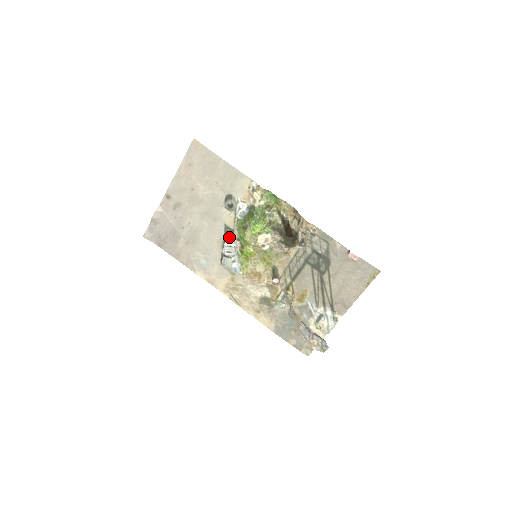
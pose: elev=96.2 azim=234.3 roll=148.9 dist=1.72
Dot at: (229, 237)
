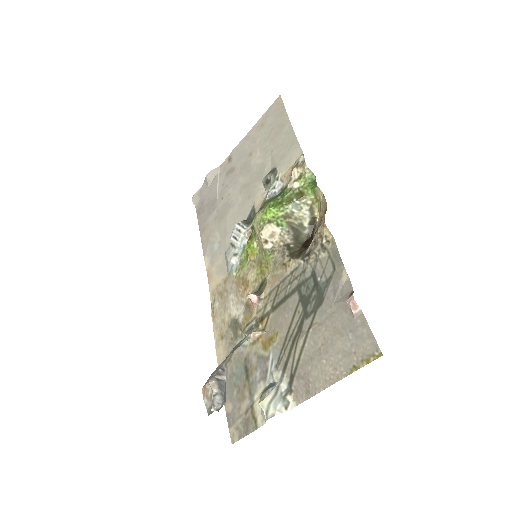
Dot at: (246, 220)
